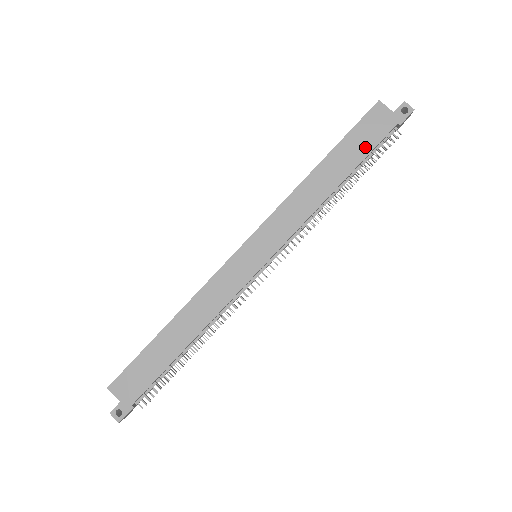
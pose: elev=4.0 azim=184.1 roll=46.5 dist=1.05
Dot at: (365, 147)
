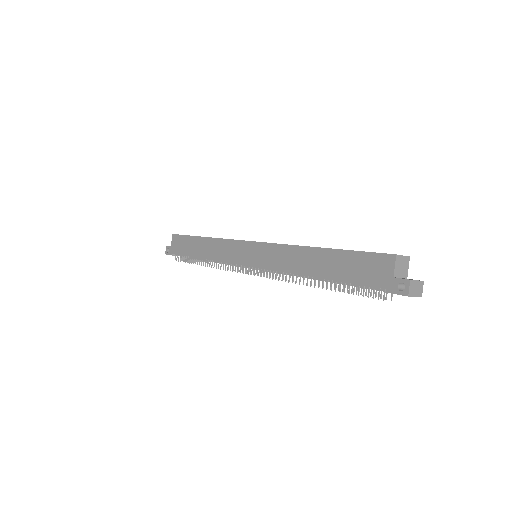
Dot at: (351, 275)
